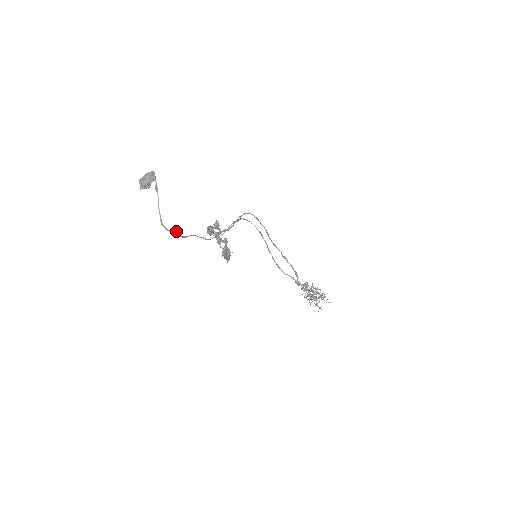
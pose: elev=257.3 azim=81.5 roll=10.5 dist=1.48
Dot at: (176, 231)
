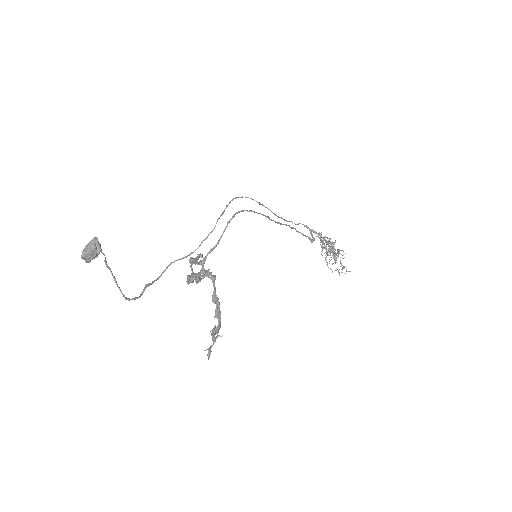
Dot at: (149, 284)
